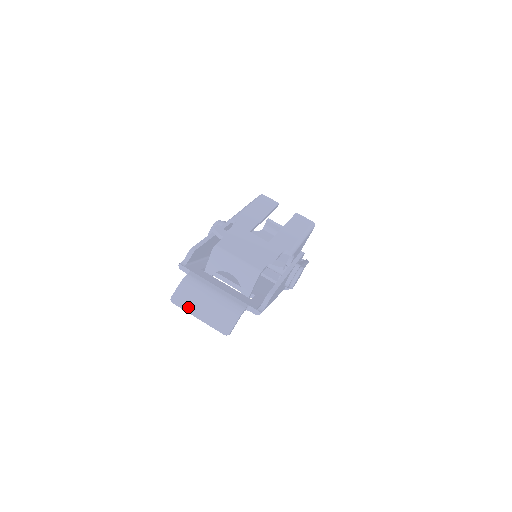
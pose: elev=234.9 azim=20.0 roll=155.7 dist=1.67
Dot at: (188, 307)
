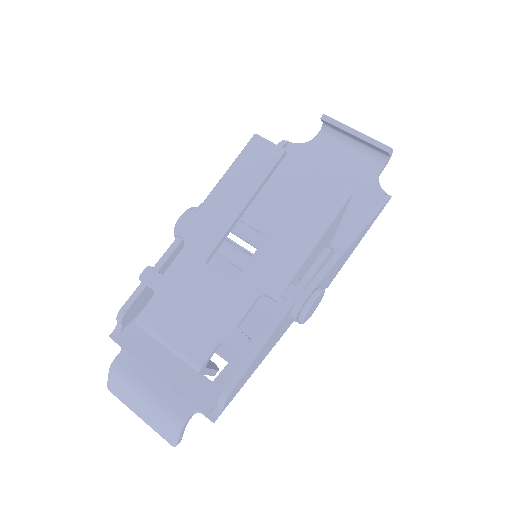
Dot at: (126, 402)
